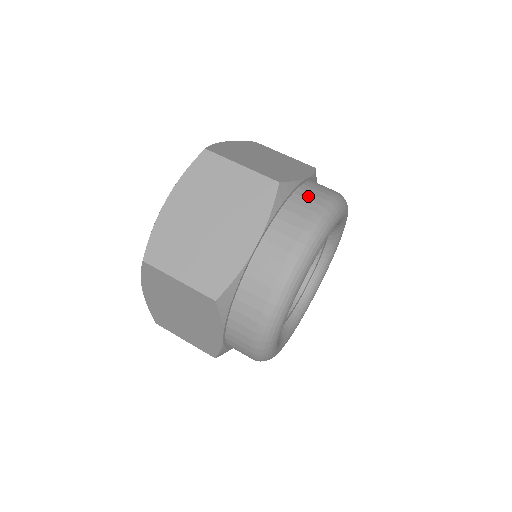
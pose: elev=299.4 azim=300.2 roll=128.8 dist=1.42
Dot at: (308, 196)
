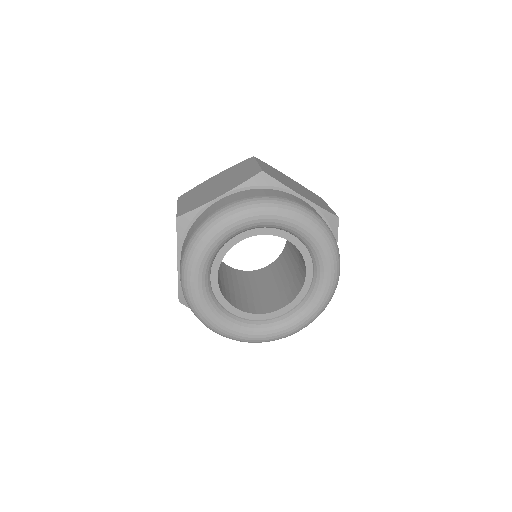
Dot at: occluded
